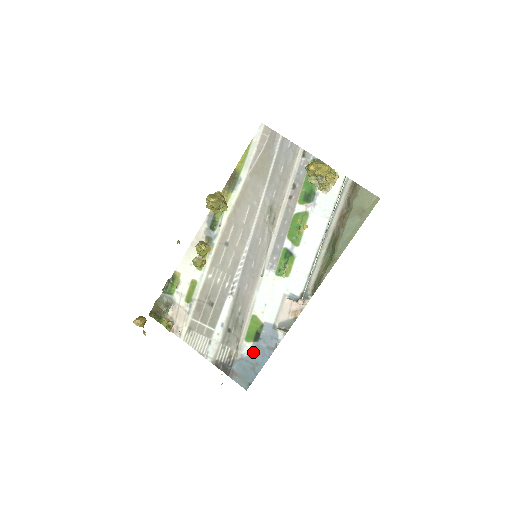
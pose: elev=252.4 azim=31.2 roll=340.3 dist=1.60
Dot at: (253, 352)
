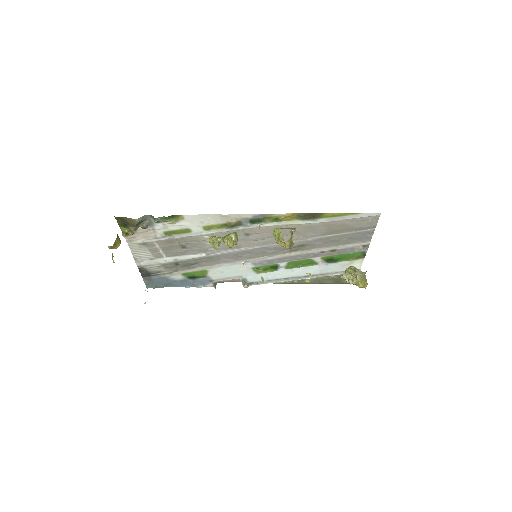
Dot at: (179, 280)
